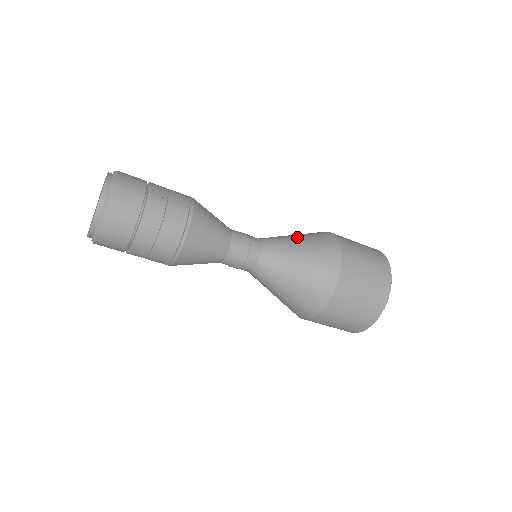
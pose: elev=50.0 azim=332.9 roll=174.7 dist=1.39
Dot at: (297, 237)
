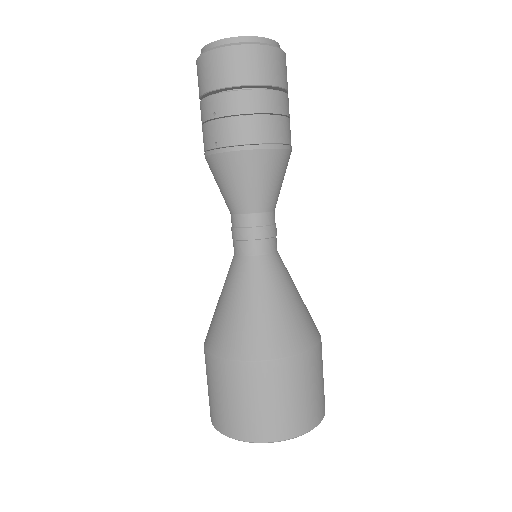
Dot at: occluded
